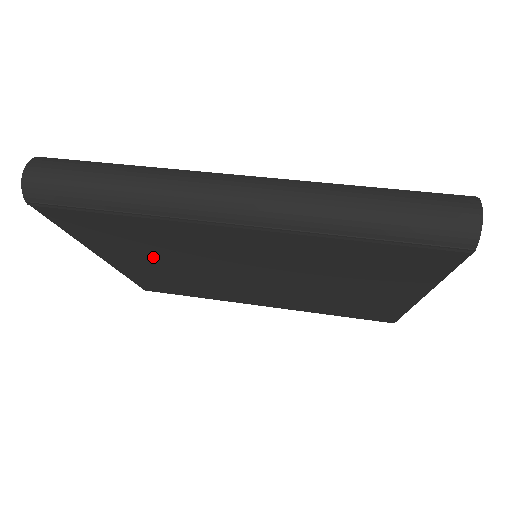
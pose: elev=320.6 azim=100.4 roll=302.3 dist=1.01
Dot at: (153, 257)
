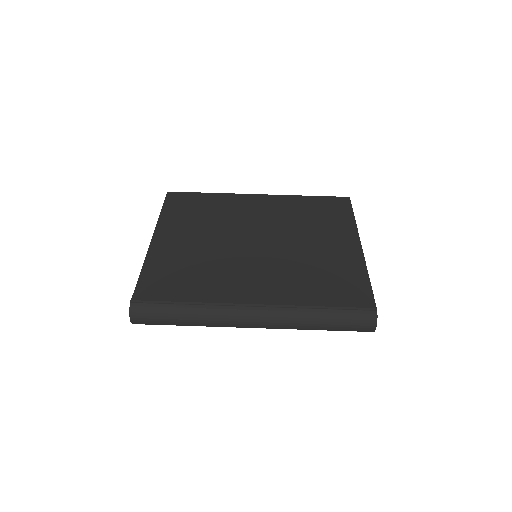
Dot at: occluded
